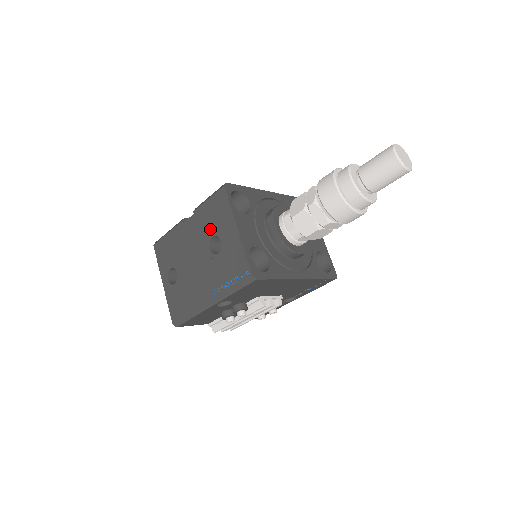
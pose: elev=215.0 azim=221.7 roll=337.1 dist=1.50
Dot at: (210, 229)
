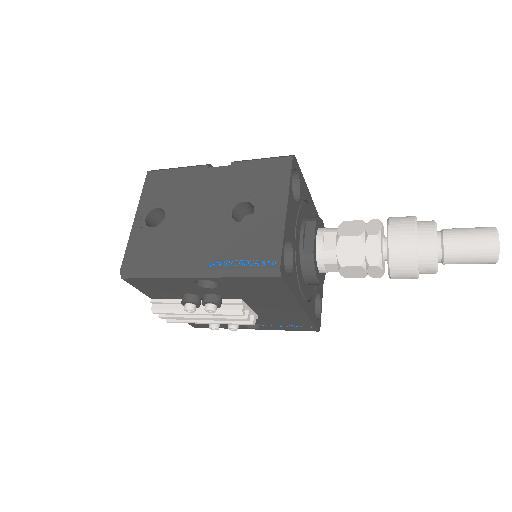
Dot at: (245, 191)
